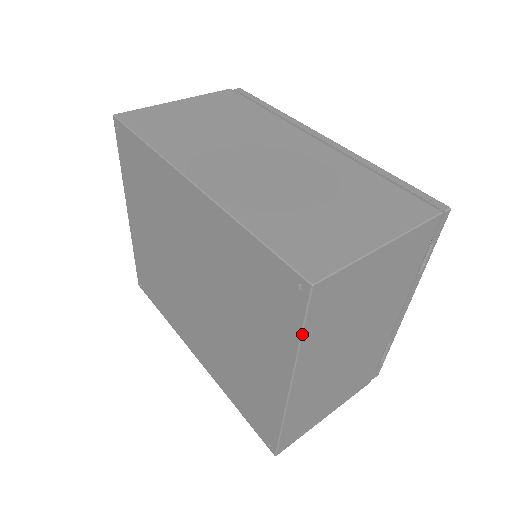
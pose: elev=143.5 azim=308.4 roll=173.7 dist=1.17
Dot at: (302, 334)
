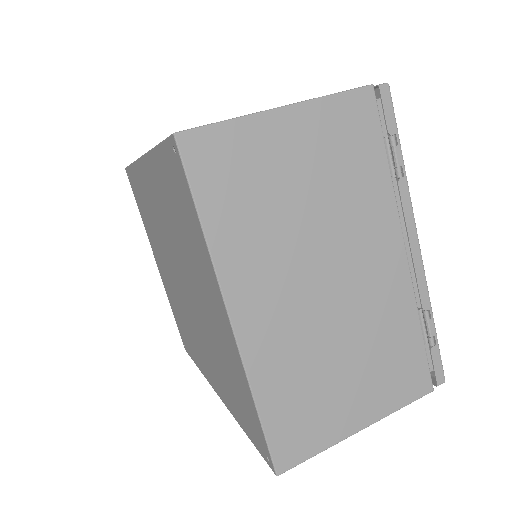
Dot at: (198, 214)
